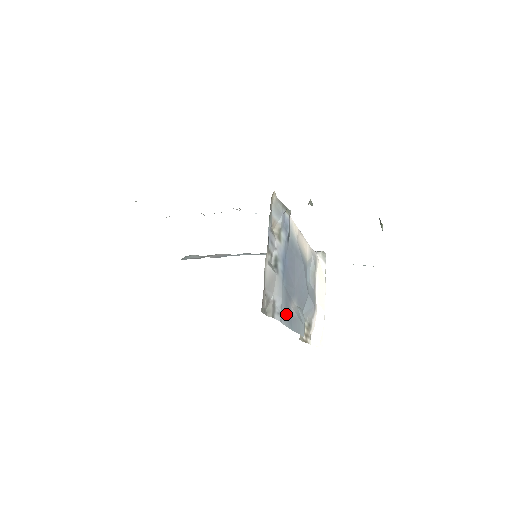
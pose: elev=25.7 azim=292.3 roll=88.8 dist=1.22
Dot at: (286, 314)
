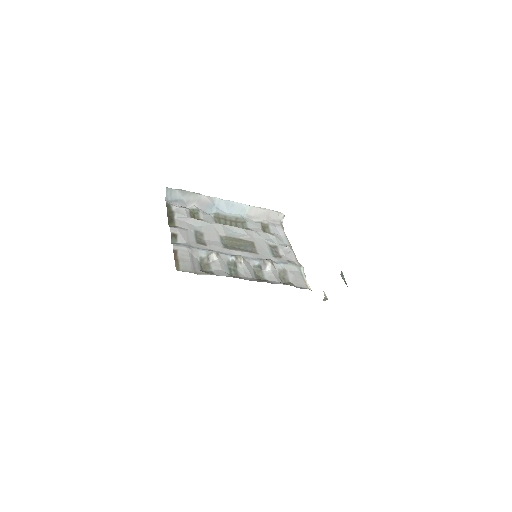
Dot at: occluded
